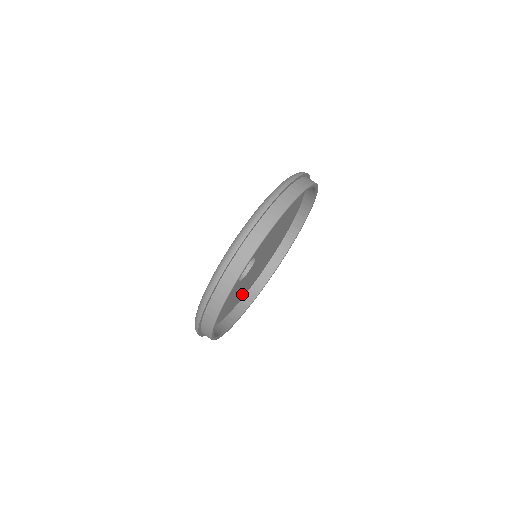
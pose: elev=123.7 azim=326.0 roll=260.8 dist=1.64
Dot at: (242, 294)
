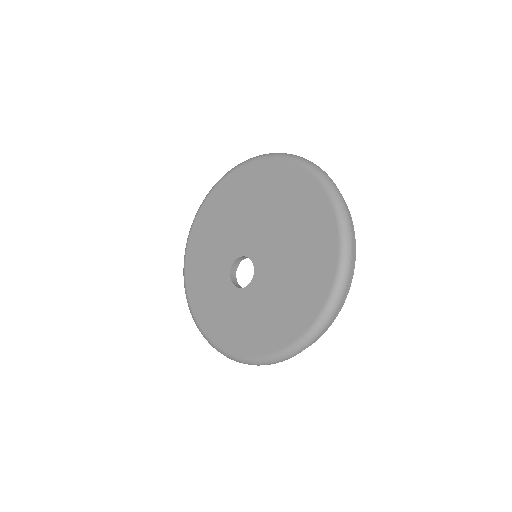
Dot at: occluded
